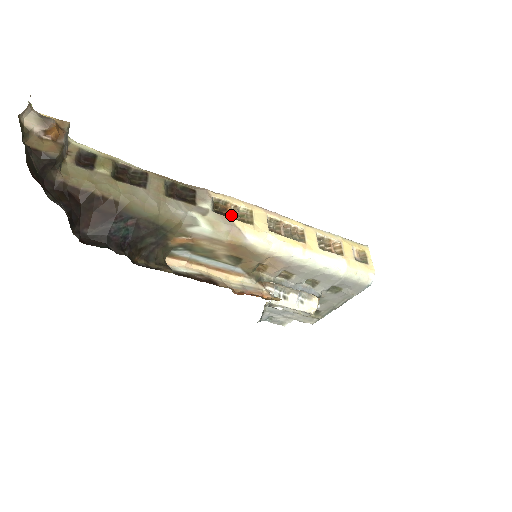
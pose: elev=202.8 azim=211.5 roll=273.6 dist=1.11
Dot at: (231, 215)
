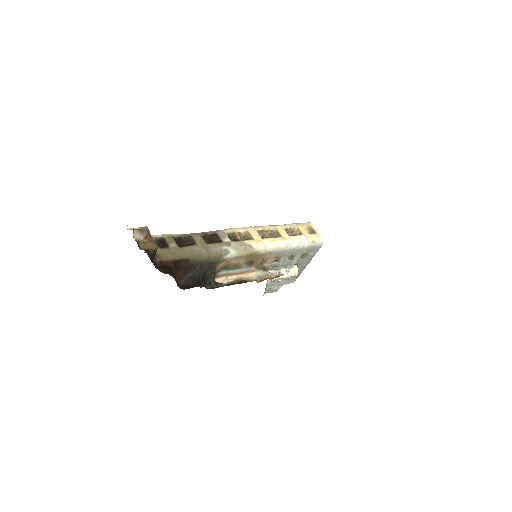
Dot at: (240, 239)
